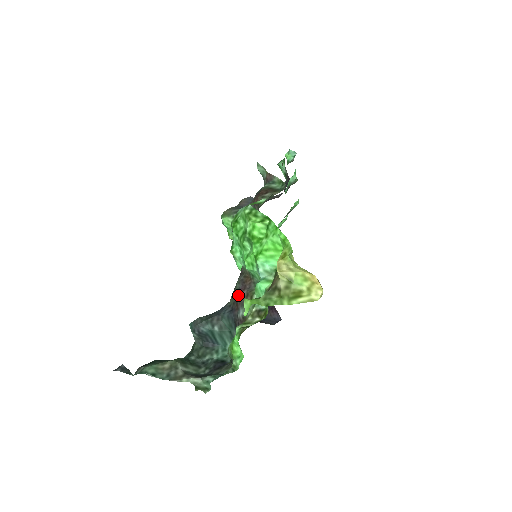
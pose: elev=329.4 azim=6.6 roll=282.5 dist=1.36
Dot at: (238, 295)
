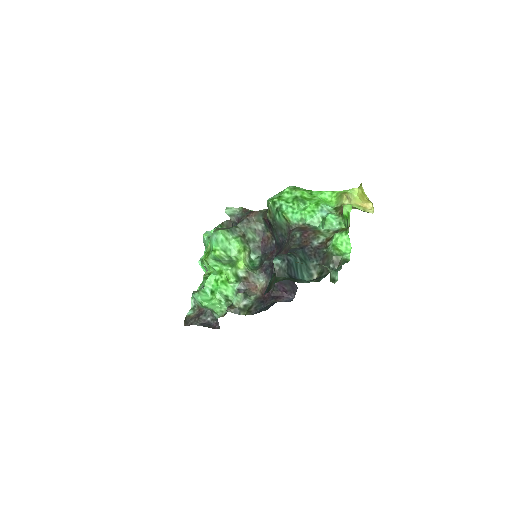
Dot at: (304, 236)
